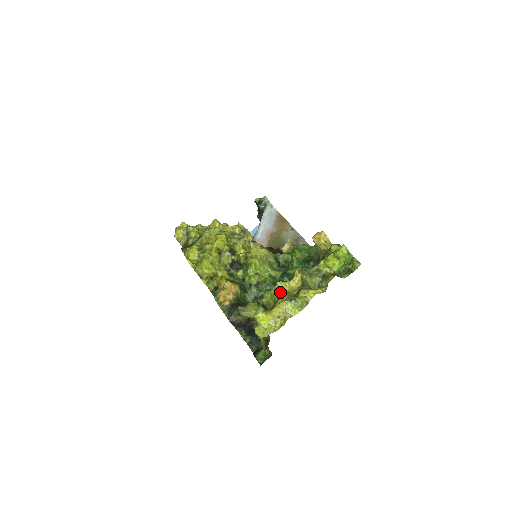
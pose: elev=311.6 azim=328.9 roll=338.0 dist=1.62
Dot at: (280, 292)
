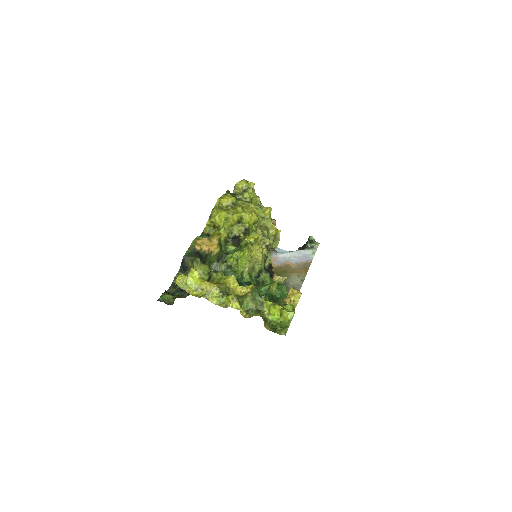
Dot at: (226, 281)
